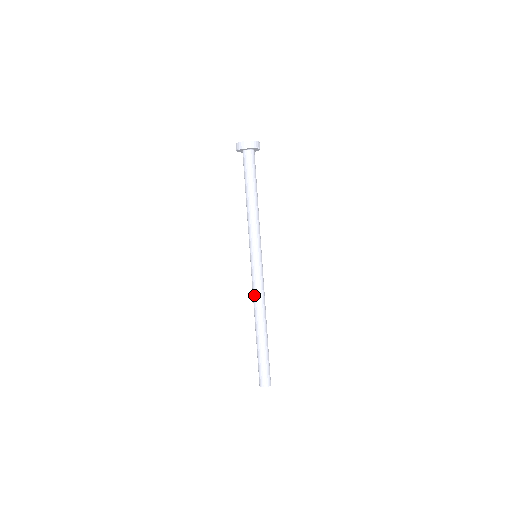
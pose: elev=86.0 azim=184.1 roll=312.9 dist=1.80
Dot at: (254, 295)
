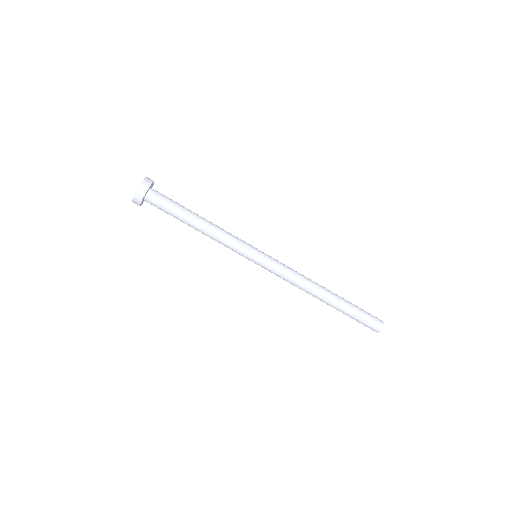
Dot at: occluded
